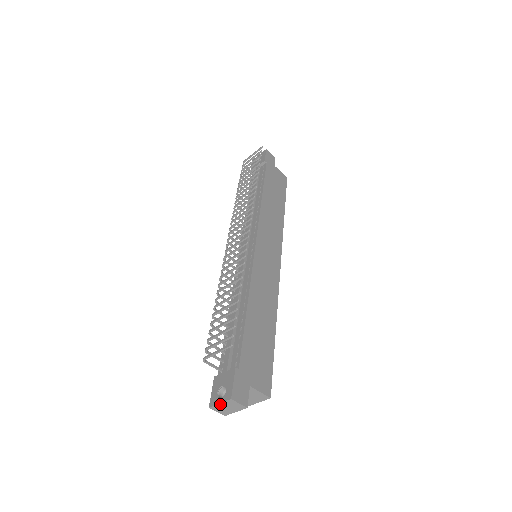
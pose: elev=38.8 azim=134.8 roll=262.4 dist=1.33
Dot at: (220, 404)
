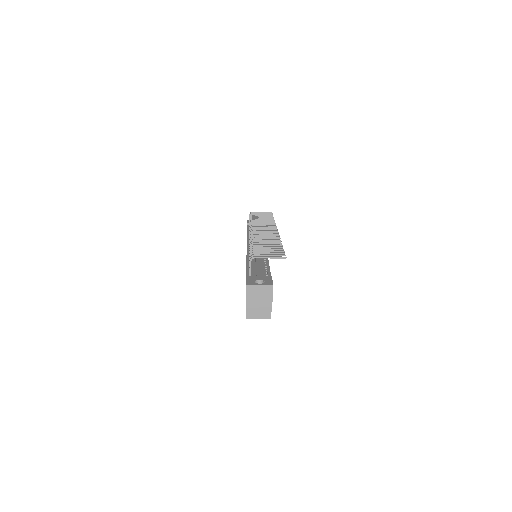
Dot at: (259, 286)
